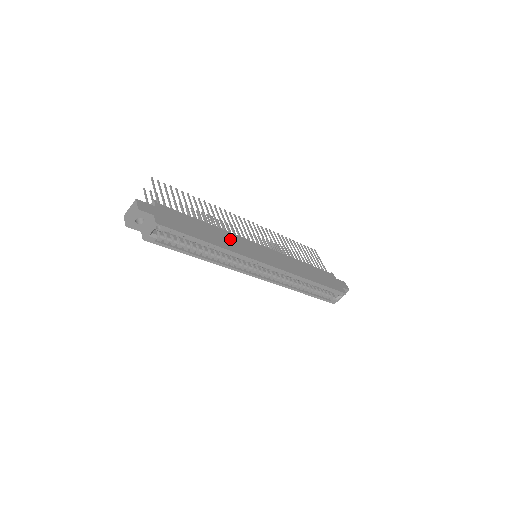
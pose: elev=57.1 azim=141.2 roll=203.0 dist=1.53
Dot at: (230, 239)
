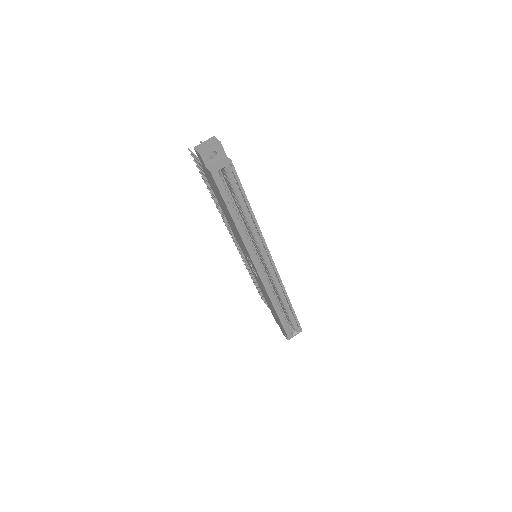
Dot at: occluded
